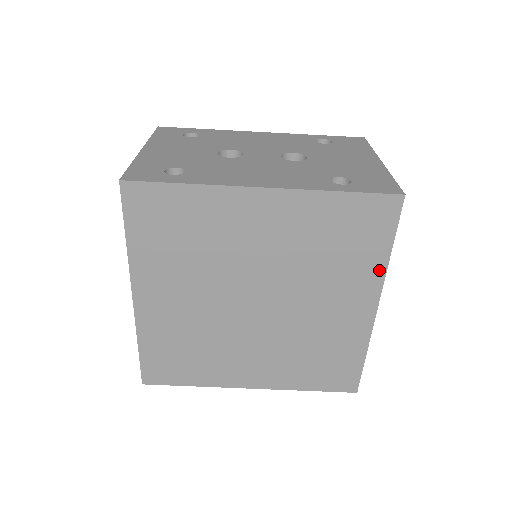
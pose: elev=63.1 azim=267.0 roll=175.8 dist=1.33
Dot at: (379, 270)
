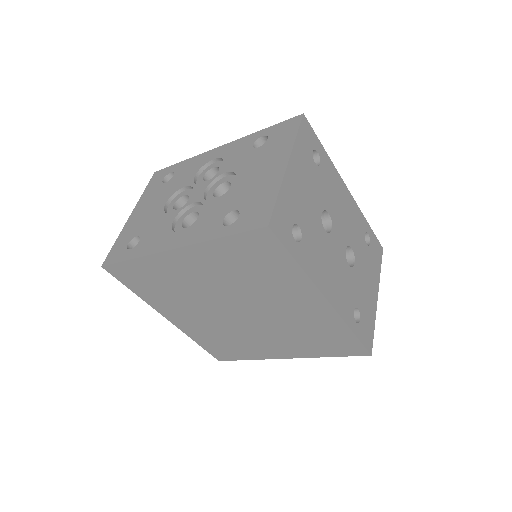
Dot at: (313, 355)
